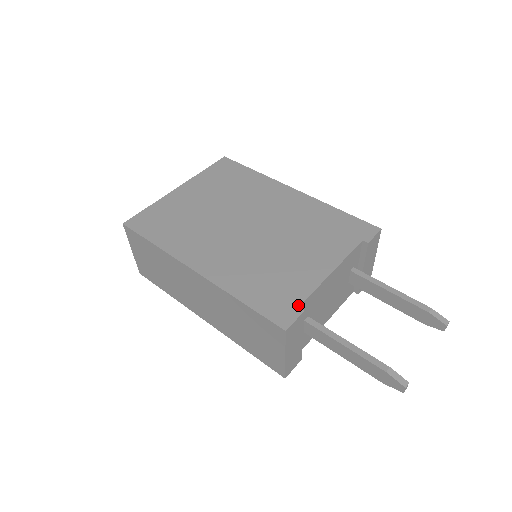
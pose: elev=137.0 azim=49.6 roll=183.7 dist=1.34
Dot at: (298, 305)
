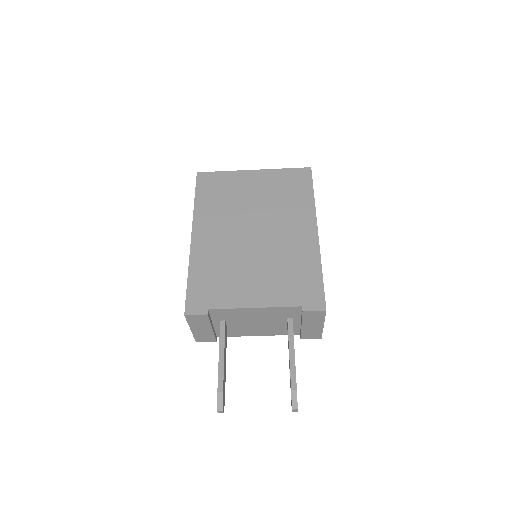
Dot at: (209, 308)
